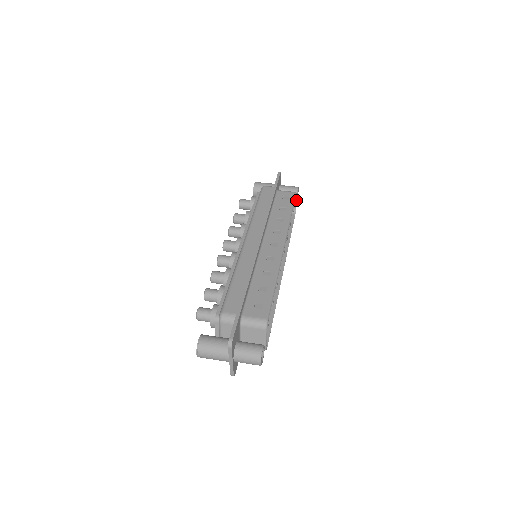
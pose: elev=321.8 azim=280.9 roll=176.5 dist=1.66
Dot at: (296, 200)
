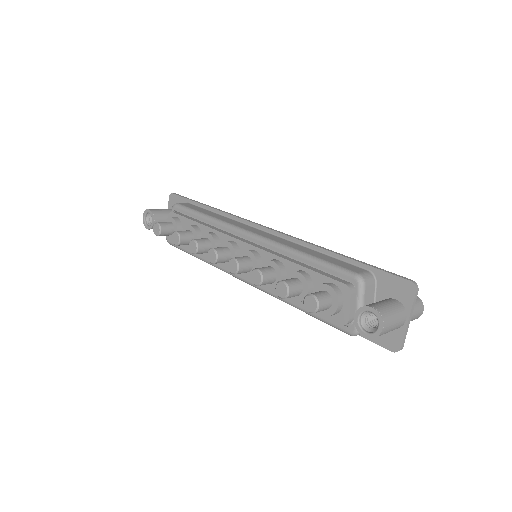
Dot at: occluded
